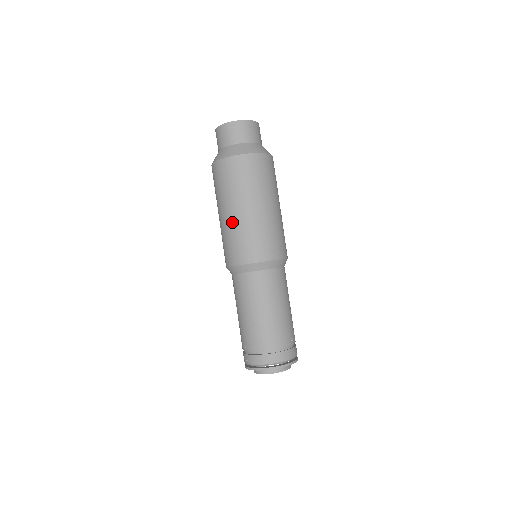
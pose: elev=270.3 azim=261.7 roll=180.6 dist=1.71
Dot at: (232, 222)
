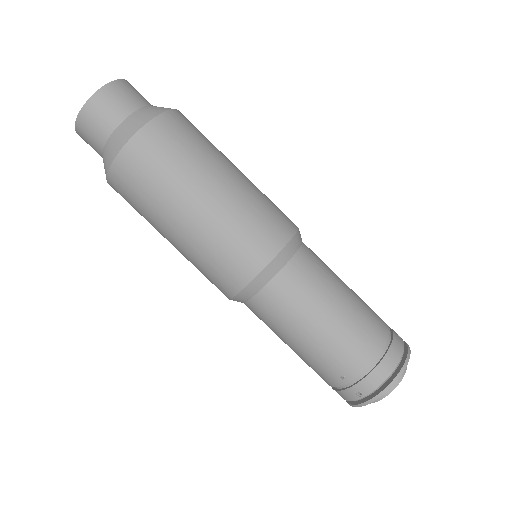
Dot at: (205, 223)
